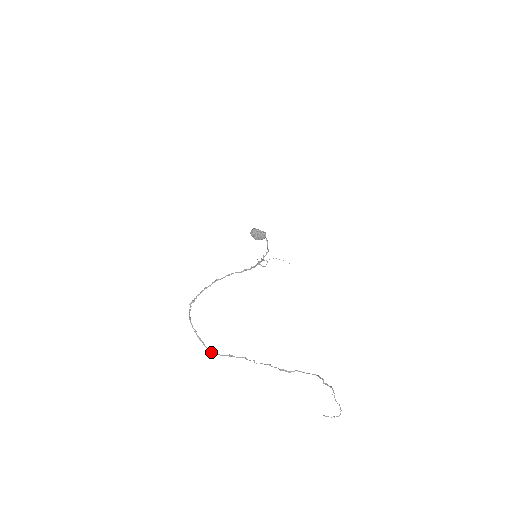
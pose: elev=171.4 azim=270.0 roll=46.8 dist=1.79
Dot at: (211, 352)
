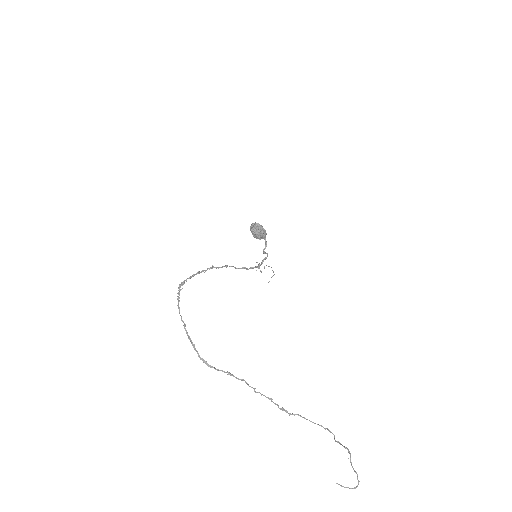
Dot at: (203, 361)
